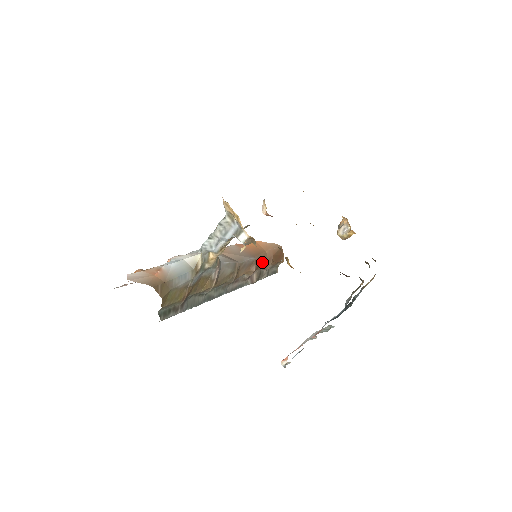
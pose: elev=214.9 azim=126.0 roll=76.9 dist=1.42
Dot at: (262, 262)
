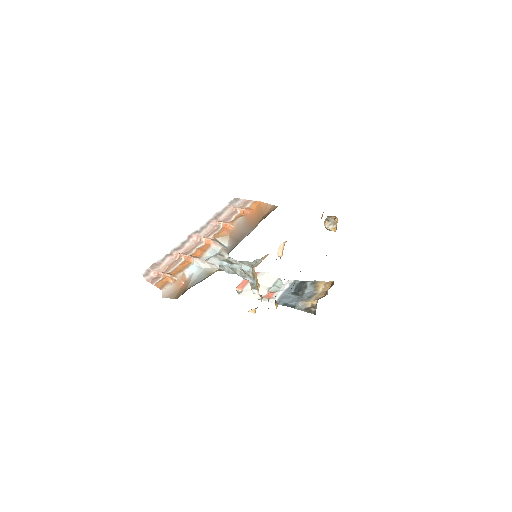
Dot at: occluded
